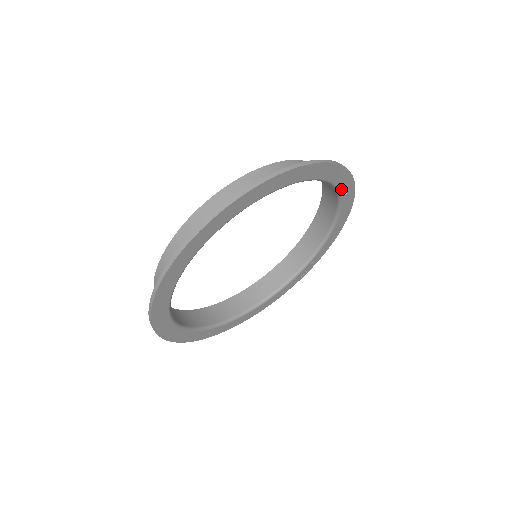
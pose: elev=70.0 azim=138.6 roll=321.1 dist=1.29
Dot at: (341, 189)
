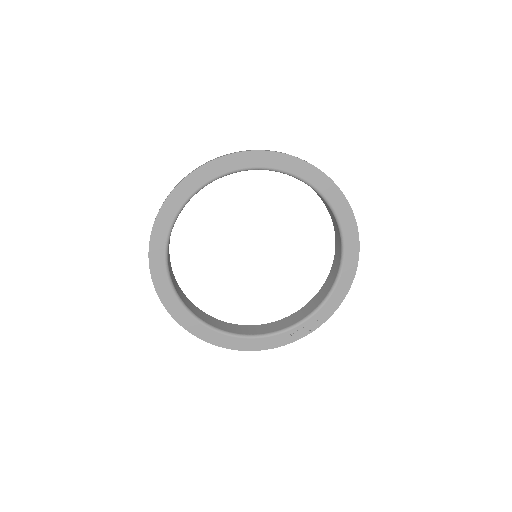
Dot at: (342, 221)
